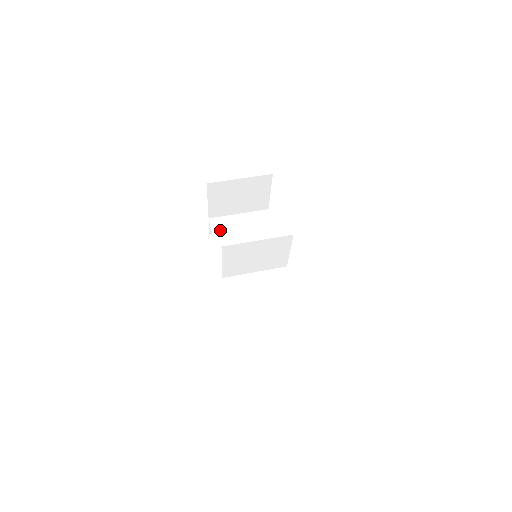
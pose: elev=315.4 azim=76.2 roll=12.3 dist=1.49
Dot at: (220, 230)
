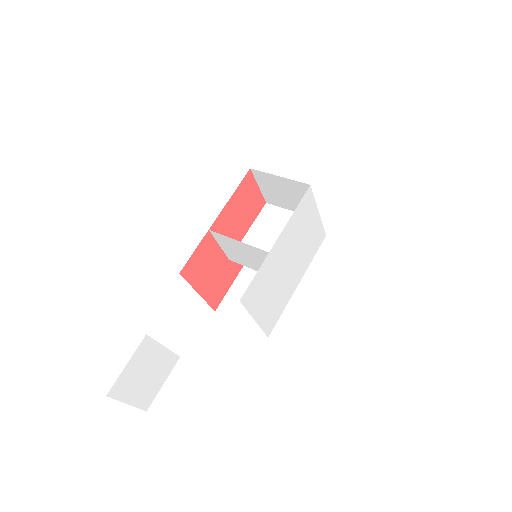
Dot at: (265, 218)
